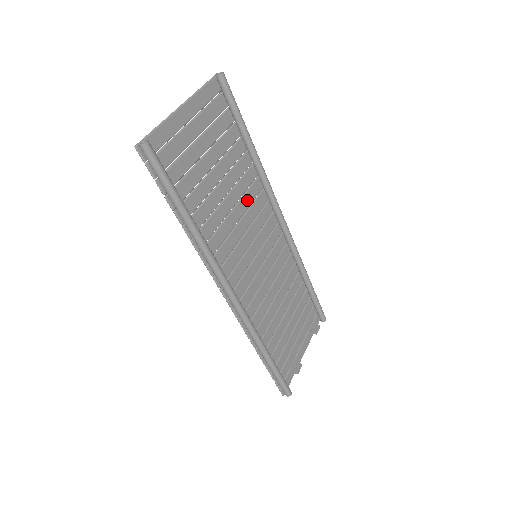
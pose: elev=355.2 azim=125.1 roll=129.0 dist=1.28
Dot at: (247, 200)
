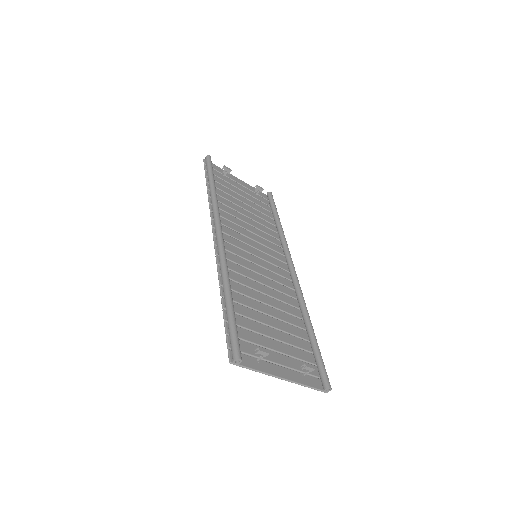
Dot at: (264, 235)
